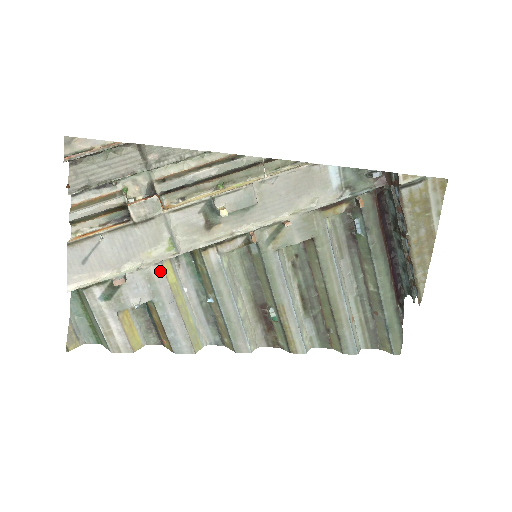
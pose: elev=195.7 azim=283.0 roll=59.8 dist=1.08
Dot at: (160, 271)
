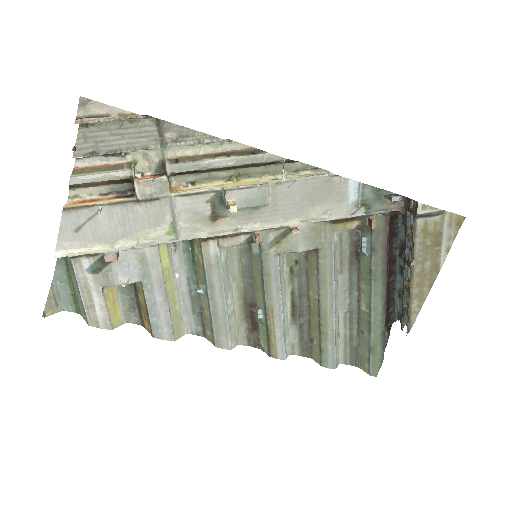
Dot at: (155, 254)
